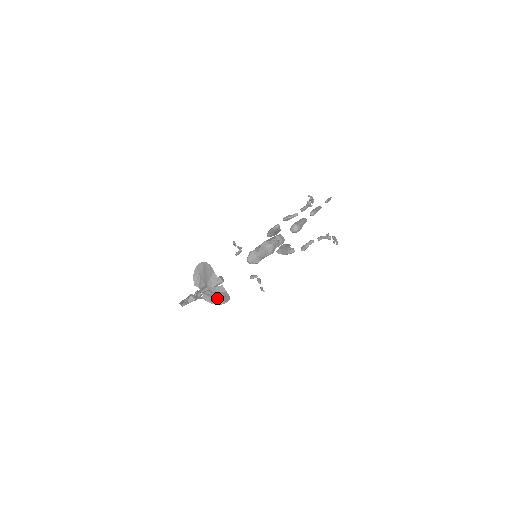
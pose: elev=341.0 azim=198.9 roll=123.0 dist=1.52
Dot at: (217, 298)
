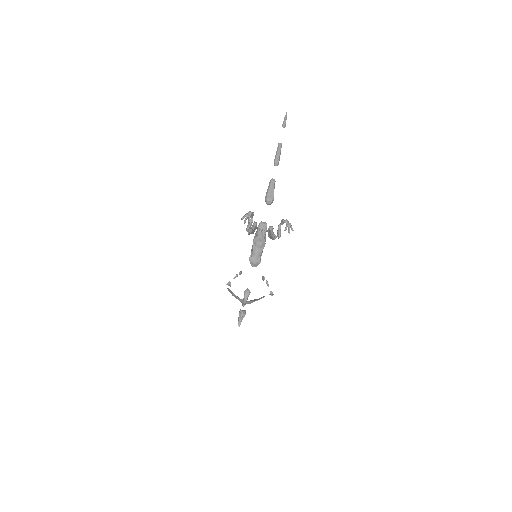
Dot at: occluded
